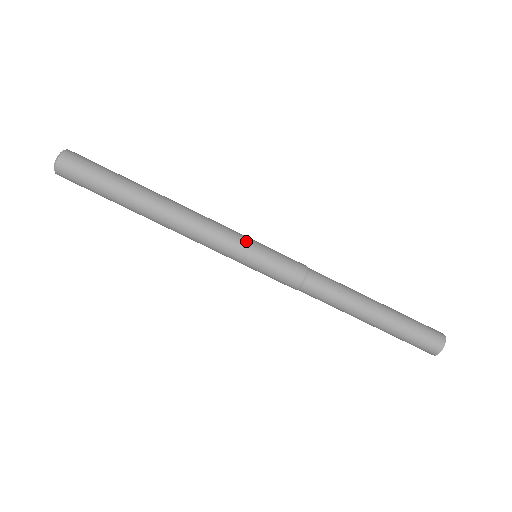
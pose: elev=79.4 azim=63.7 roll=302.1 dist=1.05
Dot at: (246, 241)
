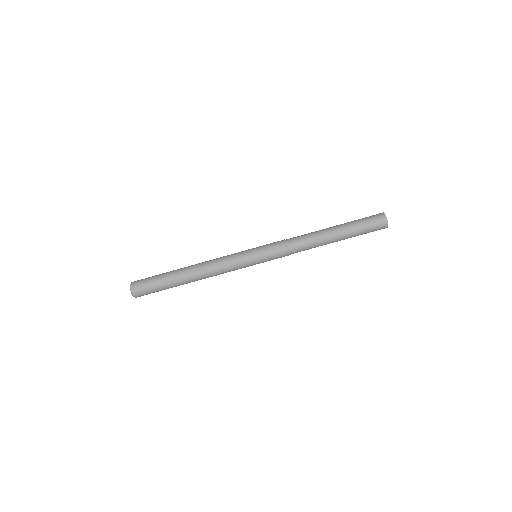
Dot at: (244, 251)
